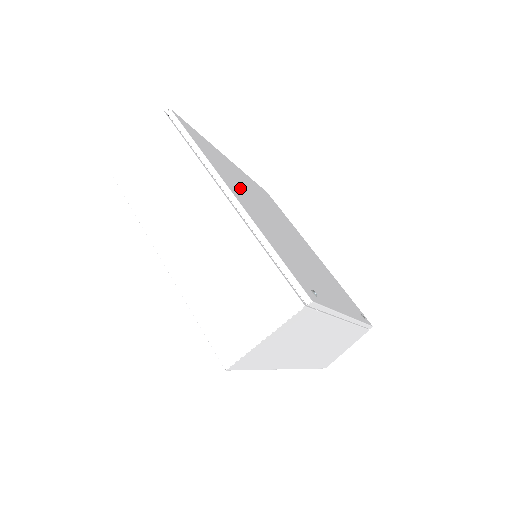
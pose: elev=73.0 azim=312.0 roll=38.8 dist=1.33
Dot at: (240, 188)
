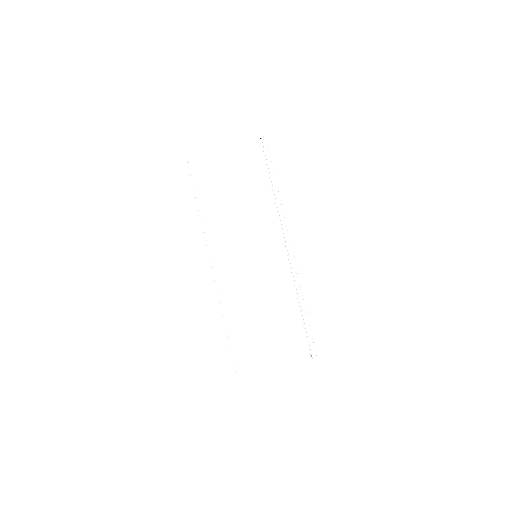
Dot at: occluded
